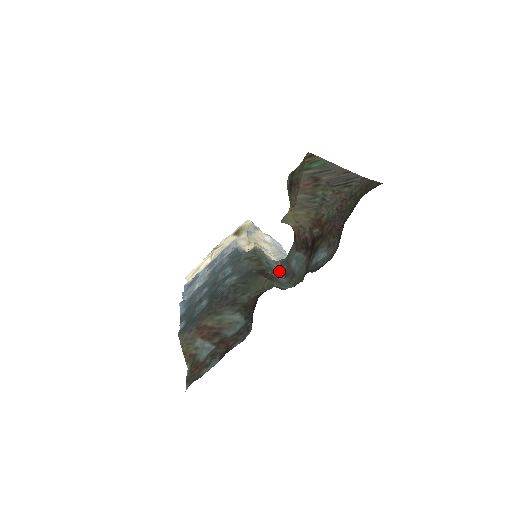
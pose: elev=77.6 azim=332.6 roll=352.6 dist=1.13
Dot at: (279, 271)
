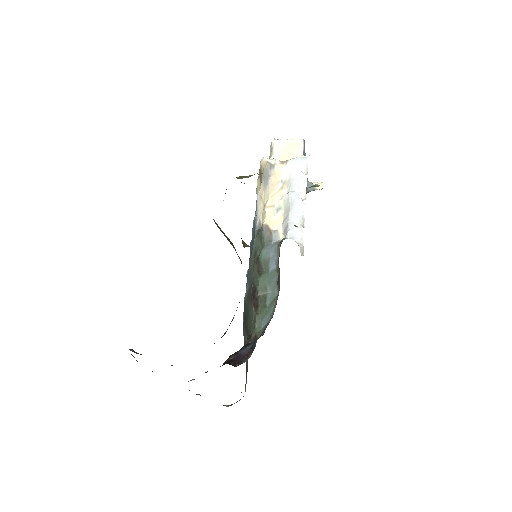
Dot at: (275, 272)
